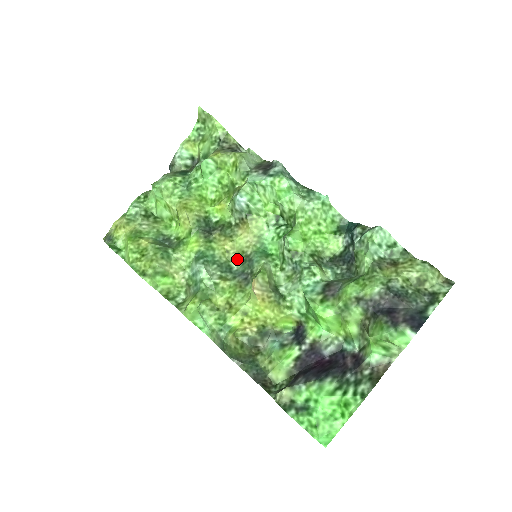
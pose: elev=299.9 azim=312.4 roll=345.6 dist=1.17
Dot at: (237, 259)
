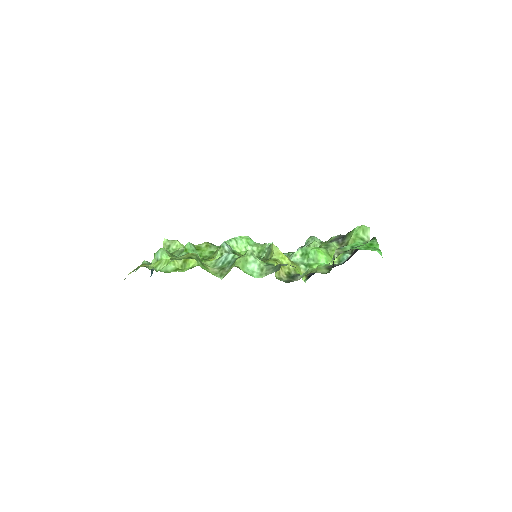
Dot at: occluded
